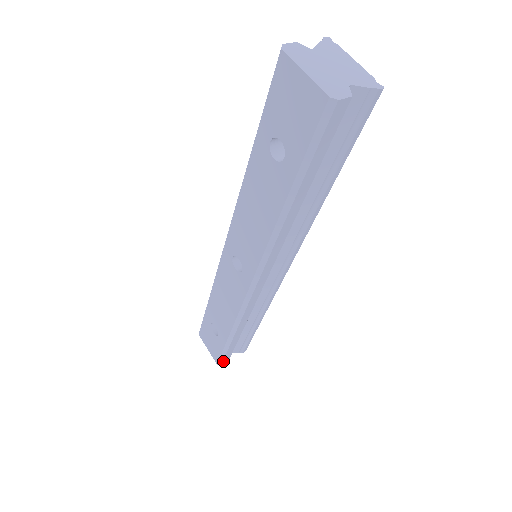
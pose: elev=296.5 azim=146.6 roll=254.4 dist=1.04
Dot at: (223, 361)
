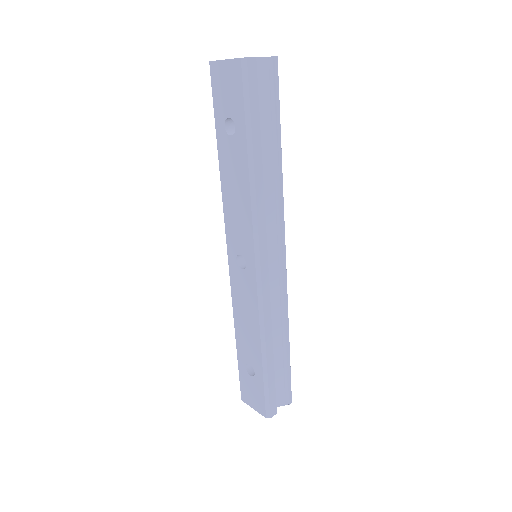
Dot at: (270, 410)
